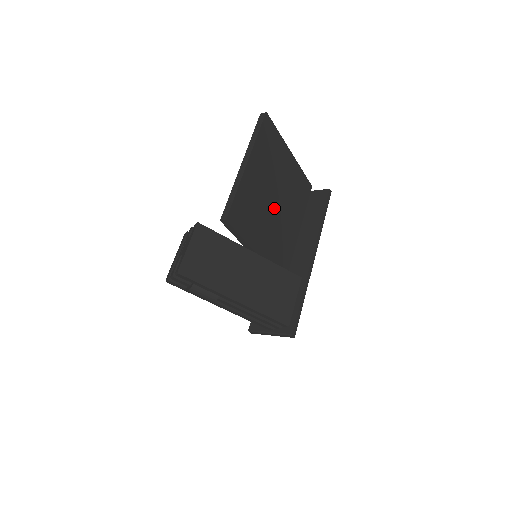
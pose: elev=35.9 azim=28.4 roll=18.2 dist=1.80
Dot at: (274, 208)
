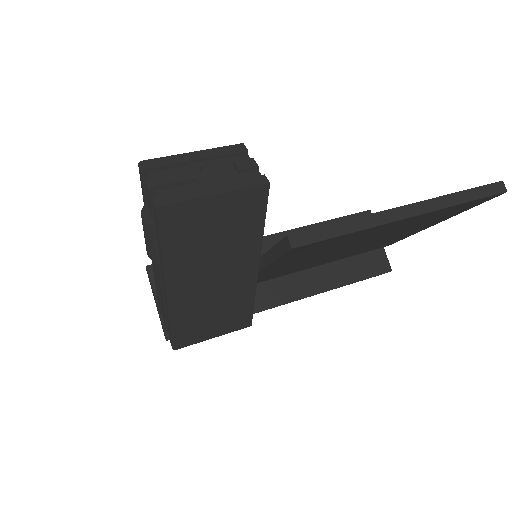
Dot at: (341, 250)
